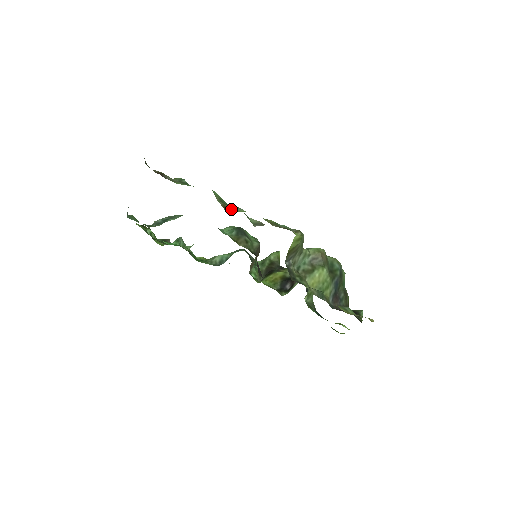
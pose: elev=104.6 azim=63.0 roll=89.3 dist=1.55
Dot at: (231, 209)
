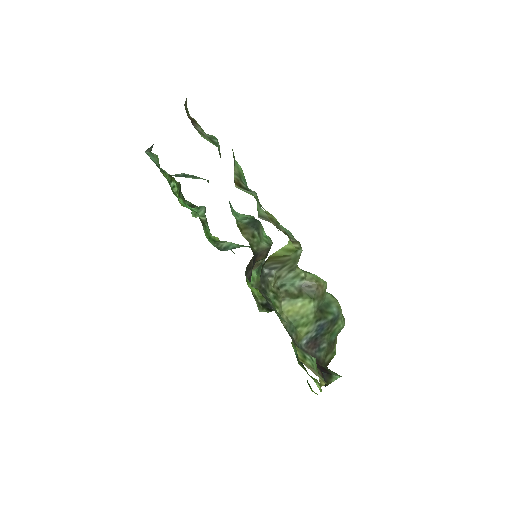
Dot at: (244, 188)
